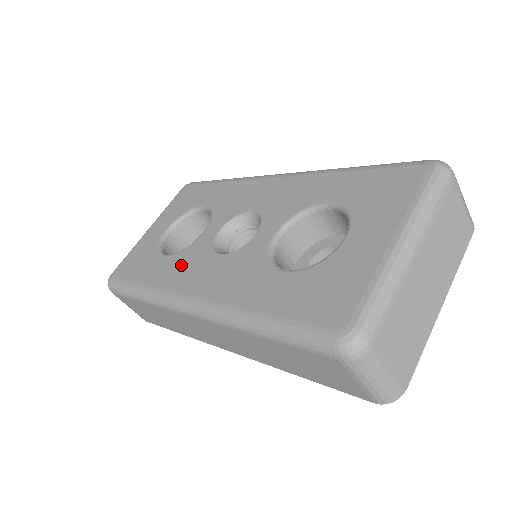
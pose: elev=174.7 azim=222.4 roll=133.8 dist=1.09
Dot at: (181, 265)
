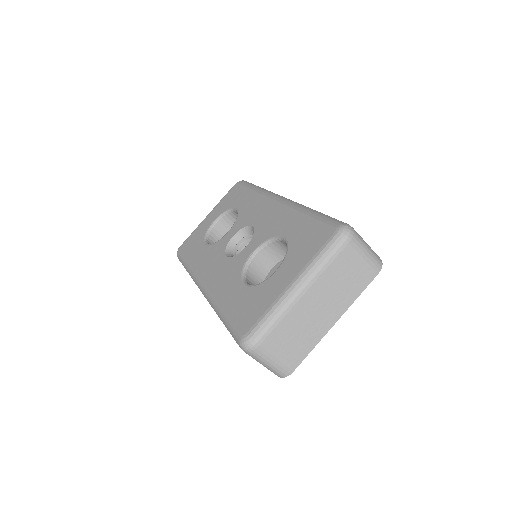
Dot at: (208, 256)
